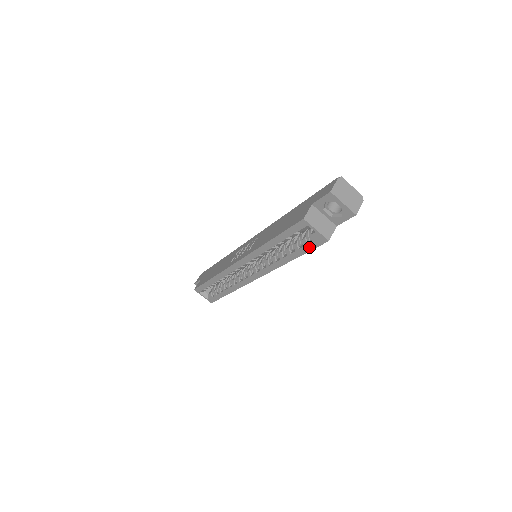
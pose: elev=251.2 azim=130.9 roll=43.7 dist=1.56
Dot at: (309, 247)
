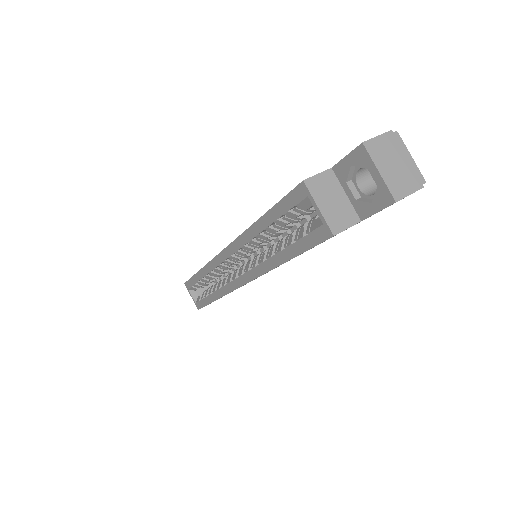
Dot at: (305, 243)
